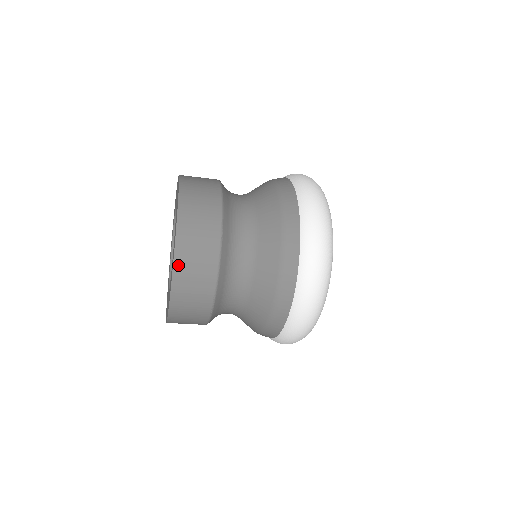
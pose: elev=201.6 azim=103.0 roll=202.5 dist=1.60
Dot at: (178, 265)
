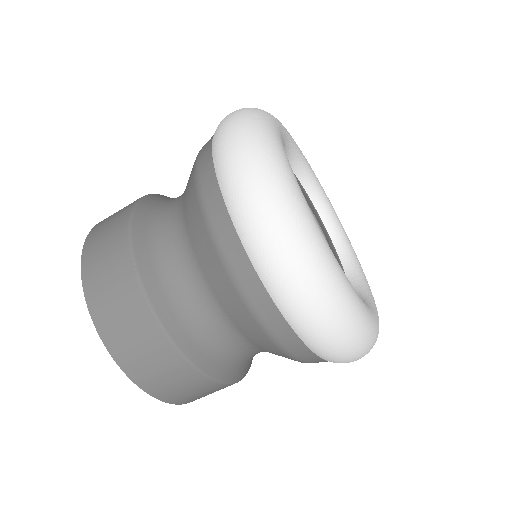
Dot at: (91, 235)
